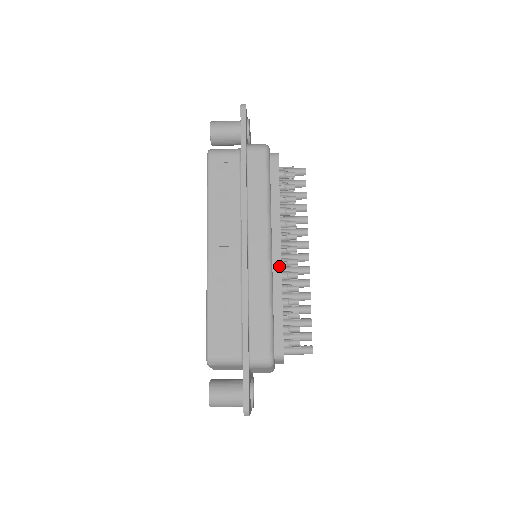
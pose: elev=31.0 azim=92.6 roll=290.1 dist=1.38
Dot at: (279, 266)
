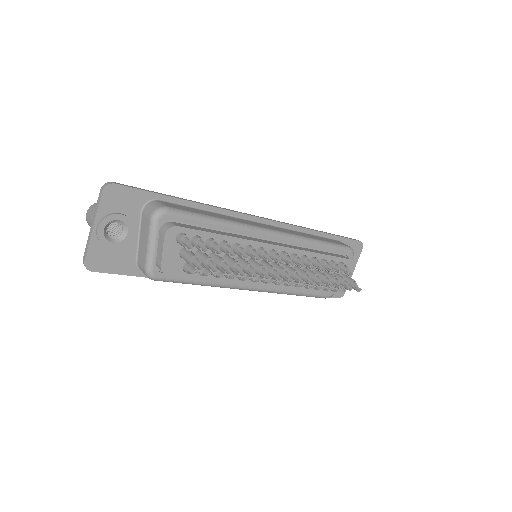
Dot at: (274, 287)
